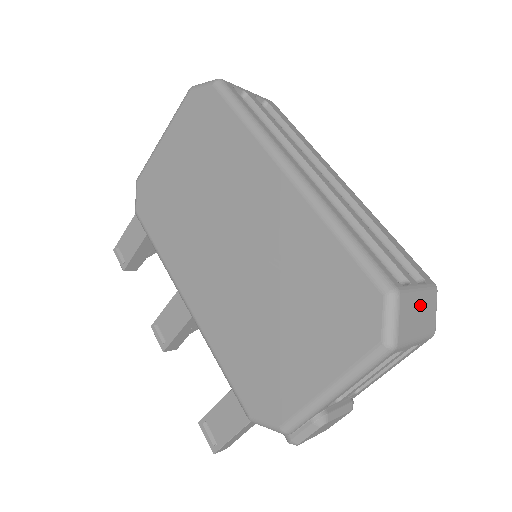
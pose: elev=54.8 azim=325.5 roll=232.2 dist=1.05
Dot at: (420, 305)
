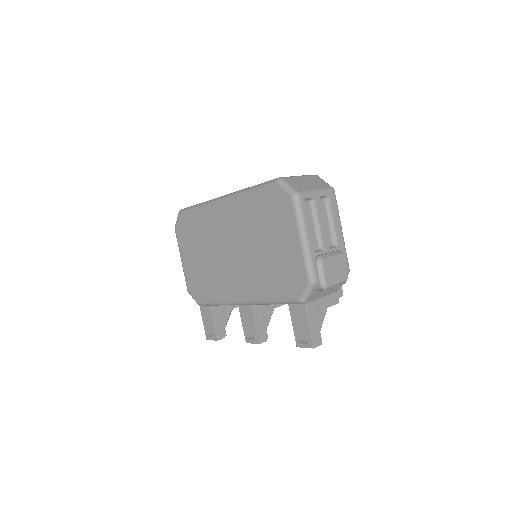
Dot at: (305, 180)
